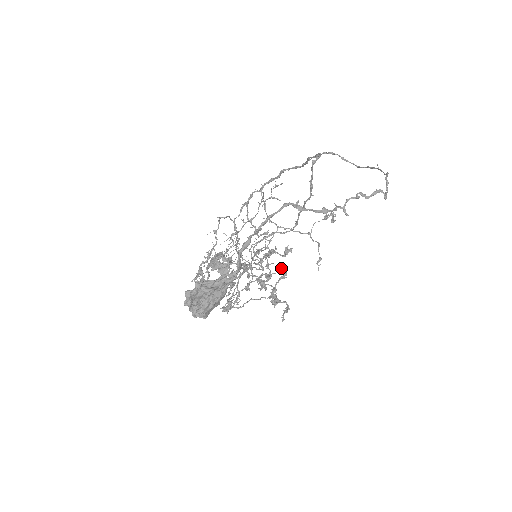
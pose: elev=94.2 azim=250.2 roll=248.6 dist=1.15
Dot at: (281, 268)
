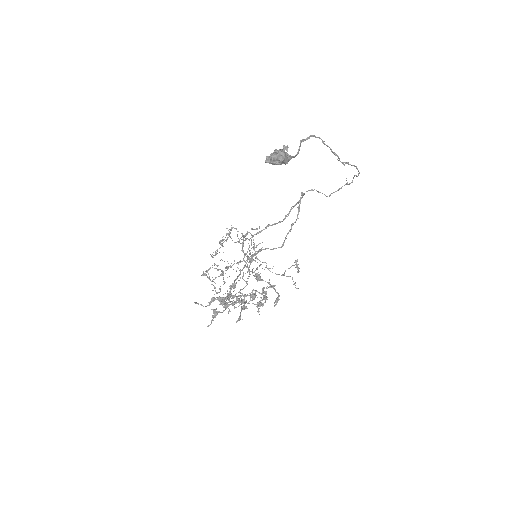
Dot at: (261, 298)
